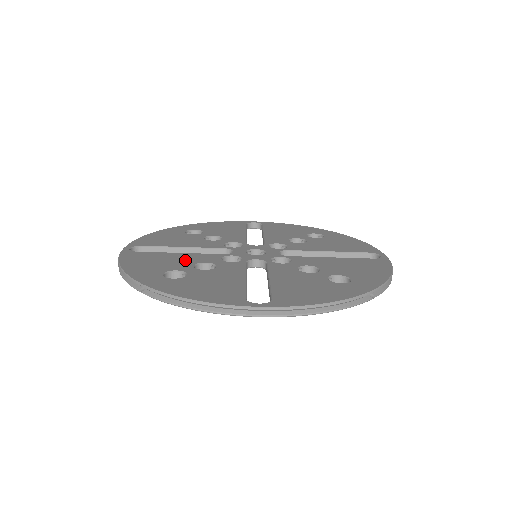
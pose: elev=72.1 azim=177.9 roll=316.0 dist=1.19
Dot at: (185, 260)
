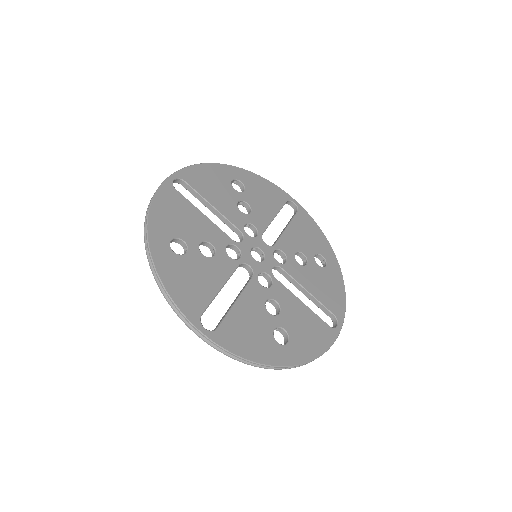
Dot at: (200, 229)
